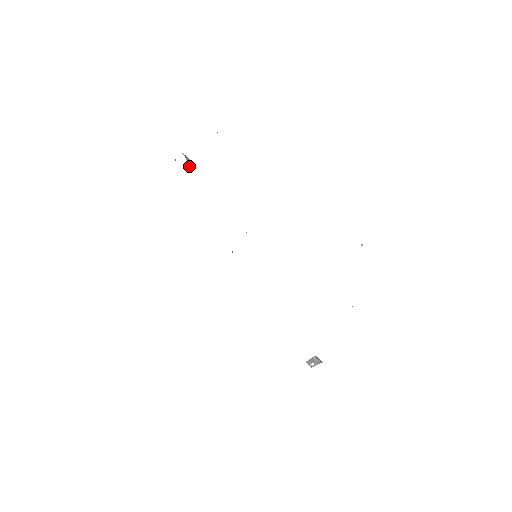
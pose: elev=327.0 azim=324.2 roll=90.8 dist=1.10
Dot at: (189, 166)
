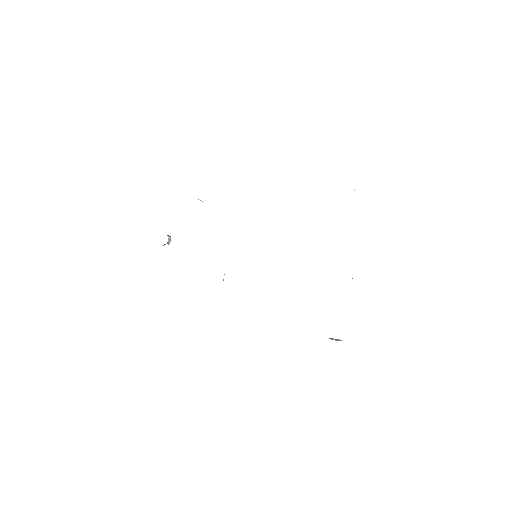
Dot at: occluded
